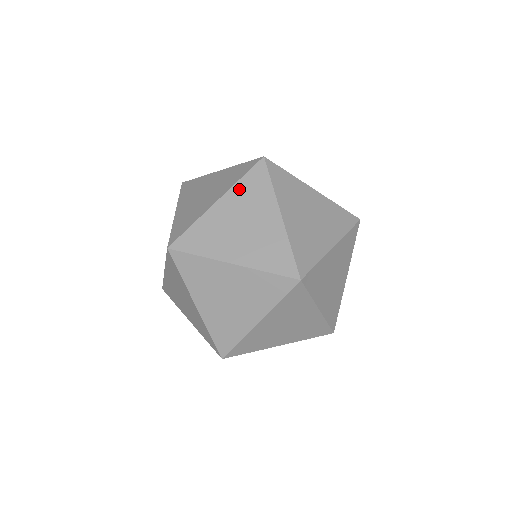
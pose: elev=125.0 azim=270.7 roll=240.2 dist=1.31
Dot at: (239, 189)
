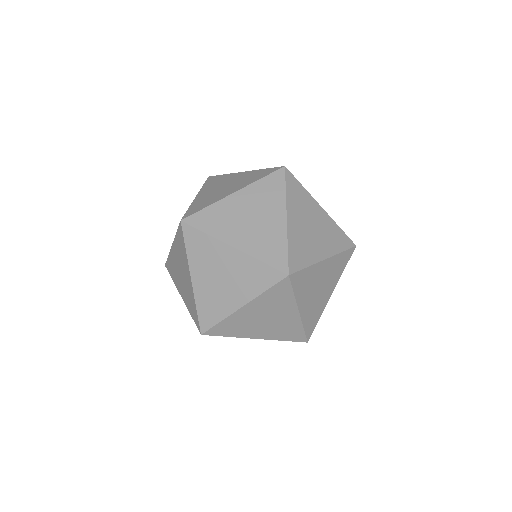
Dot at: occluded
